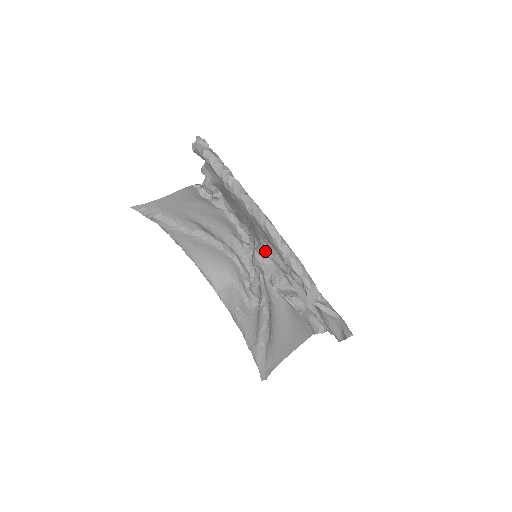
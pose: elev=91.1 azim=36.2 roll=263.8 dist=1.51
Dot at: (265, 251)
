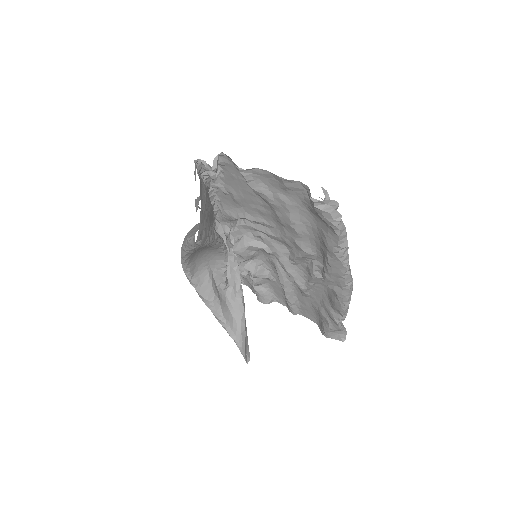
Dot at: (283, 264)
